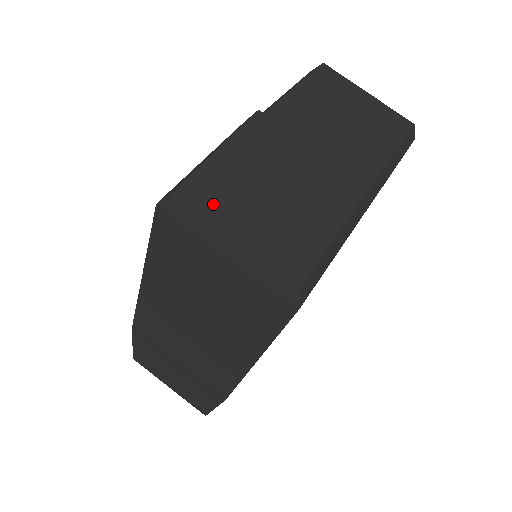
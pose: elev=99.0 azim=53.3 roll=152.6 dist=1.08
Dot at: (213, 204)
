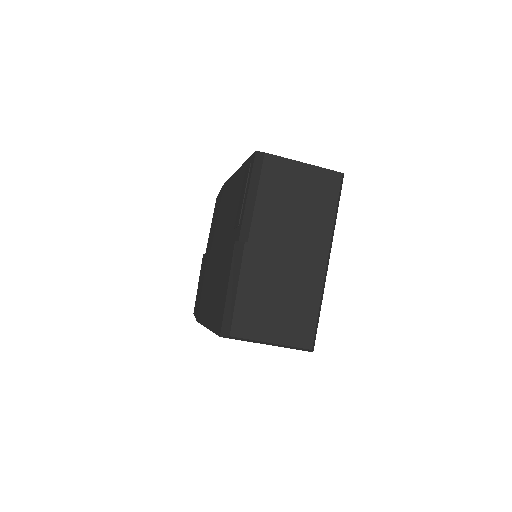
Dot at: (252, 329)
